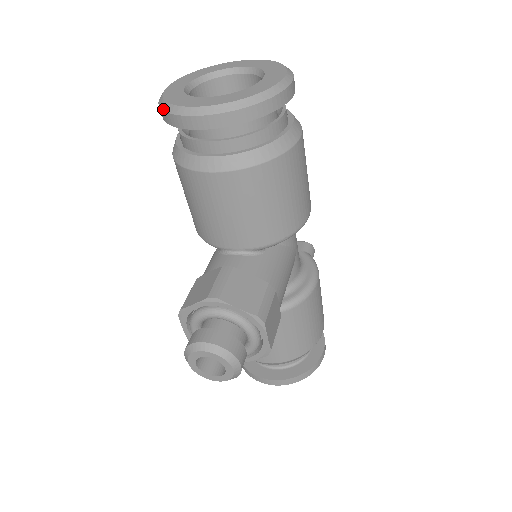
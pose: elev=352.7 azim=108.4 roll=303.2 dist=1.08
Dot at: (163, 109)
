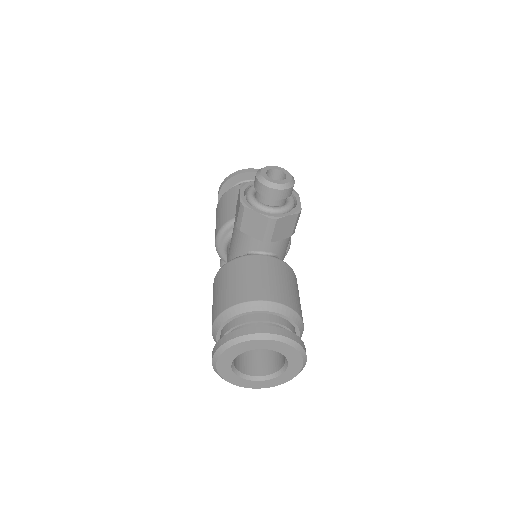
Dot at: (232, 173)
